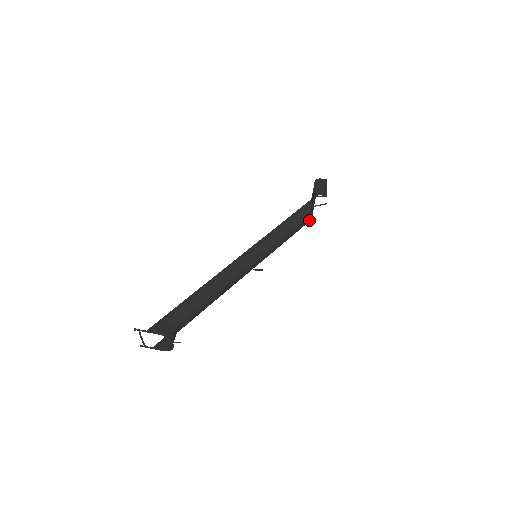
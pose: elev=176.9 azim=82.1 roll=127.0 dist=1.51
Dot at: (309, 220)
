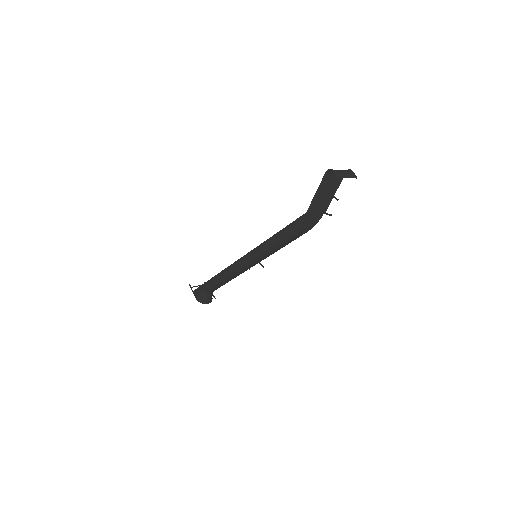
Dot at: (312, 226)
